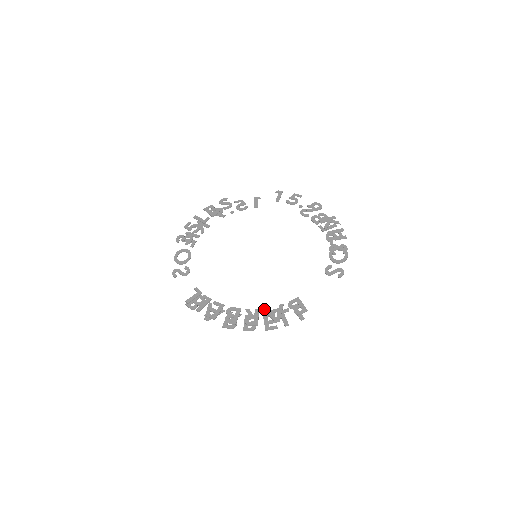
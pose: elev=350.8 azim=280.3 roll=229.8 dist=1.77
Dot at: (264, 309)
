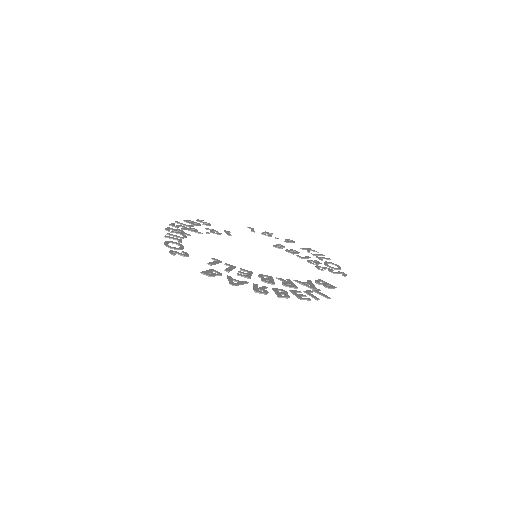
Dot at: (296, 280)
